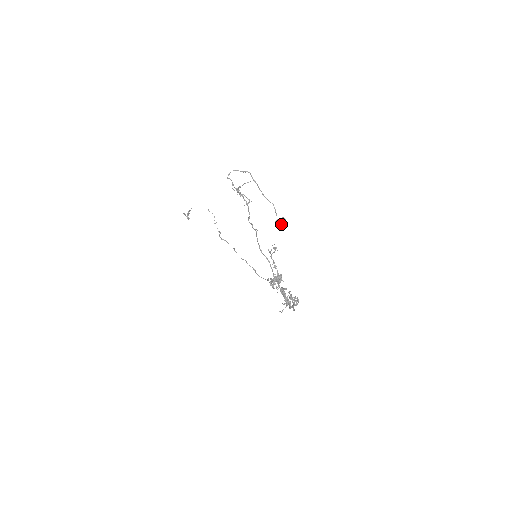
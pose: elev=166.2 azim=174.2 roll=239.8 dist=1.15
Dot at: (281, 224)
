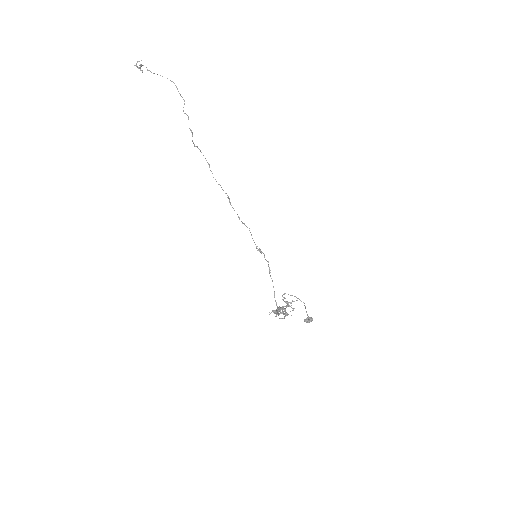
Dot at: (309, 322)
